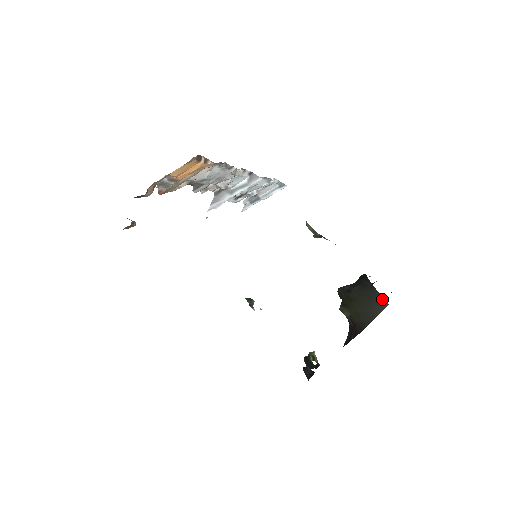
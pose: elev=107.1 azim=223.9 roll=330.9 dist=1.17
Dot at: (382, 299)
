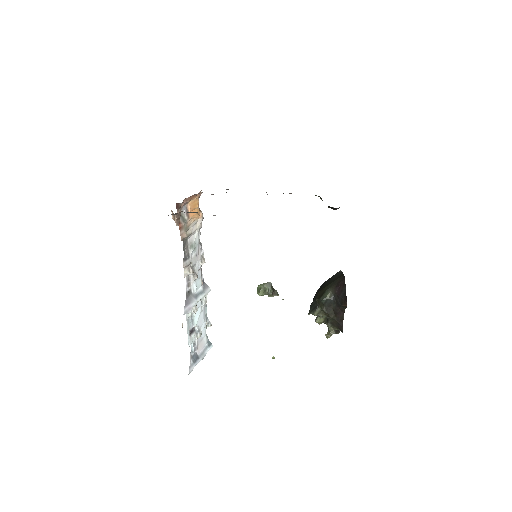
Dot at: (335, 274)
